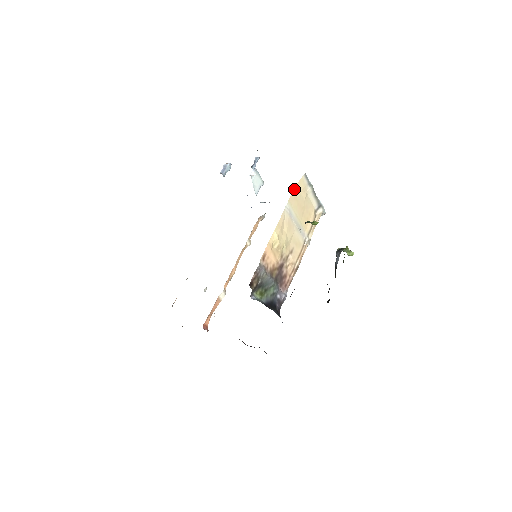
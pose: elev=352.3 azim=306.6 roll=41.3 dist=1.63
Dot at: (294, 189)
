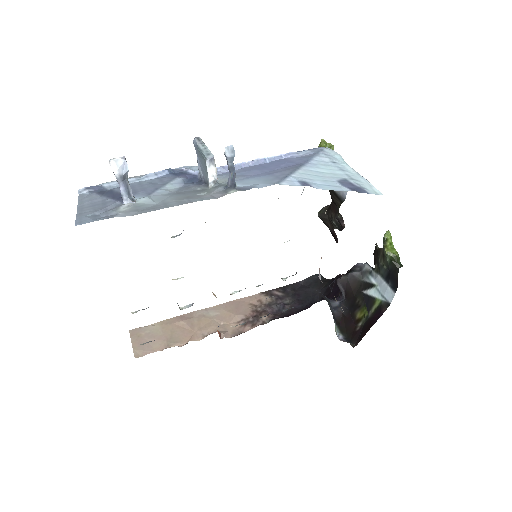
Dot at: occluded
